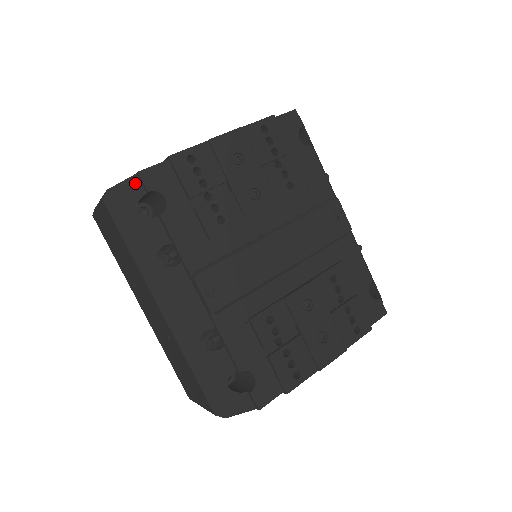
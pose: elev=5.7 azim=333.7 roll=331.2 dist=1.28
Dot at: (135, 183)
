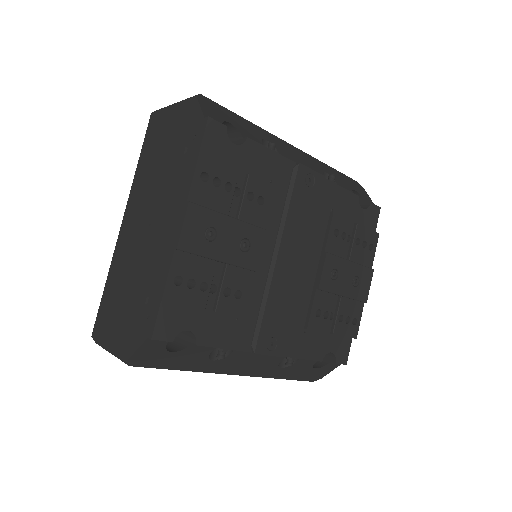
Dot at: (152, 342)
